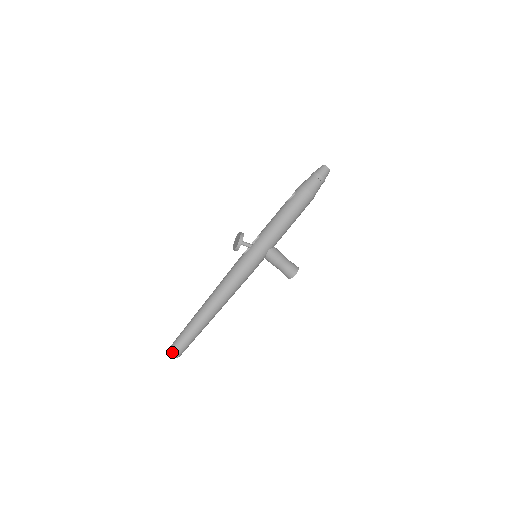
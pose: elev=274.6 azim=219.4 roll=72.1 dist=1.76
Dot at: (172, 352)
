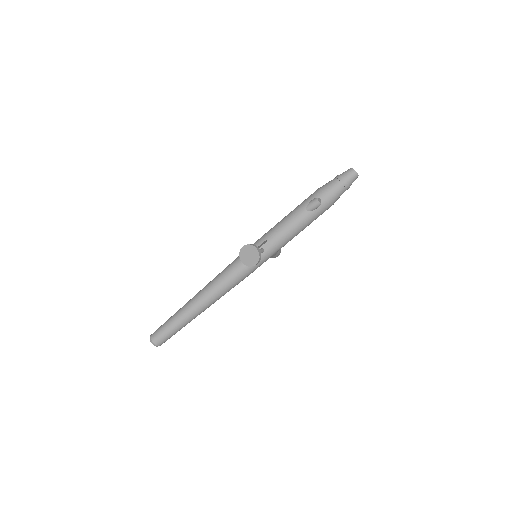
Dot at: occluded
